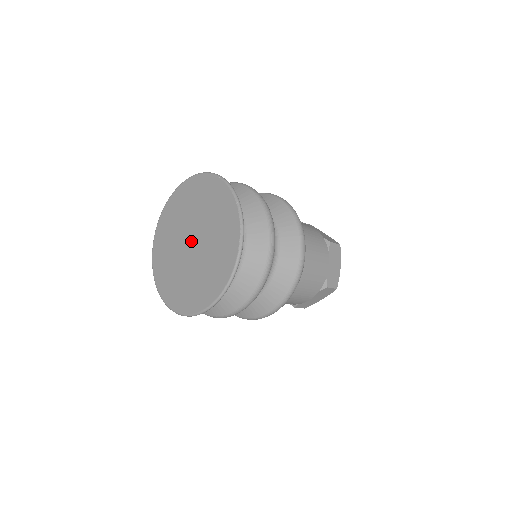
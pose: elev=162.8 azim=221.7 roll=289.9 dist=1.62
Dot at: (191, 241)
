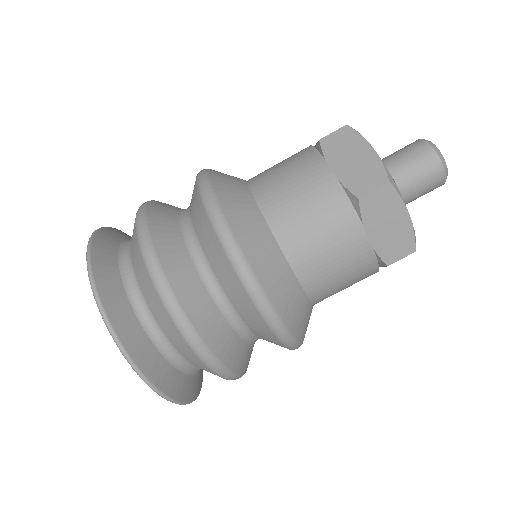
Dot at: occluded
